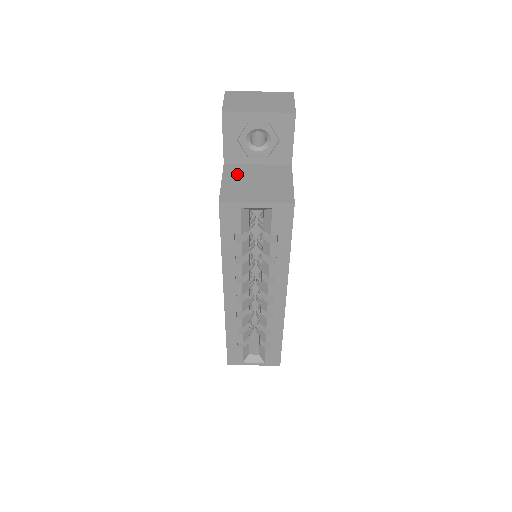
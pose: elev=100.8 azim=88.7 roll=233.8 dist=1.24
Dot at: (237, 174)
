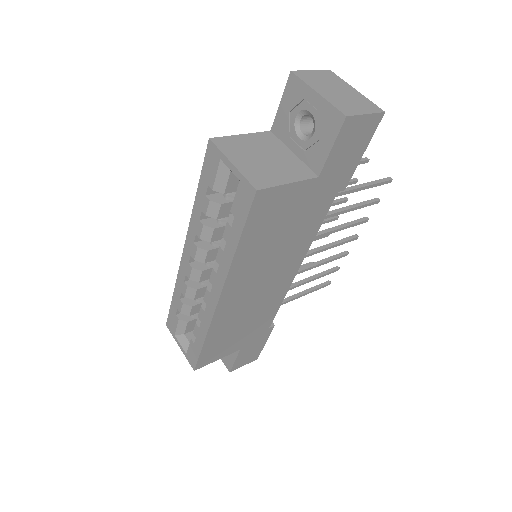
Dot at: (263, 142)
